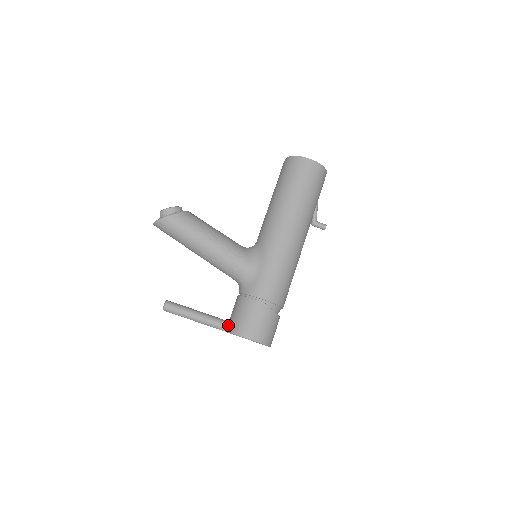
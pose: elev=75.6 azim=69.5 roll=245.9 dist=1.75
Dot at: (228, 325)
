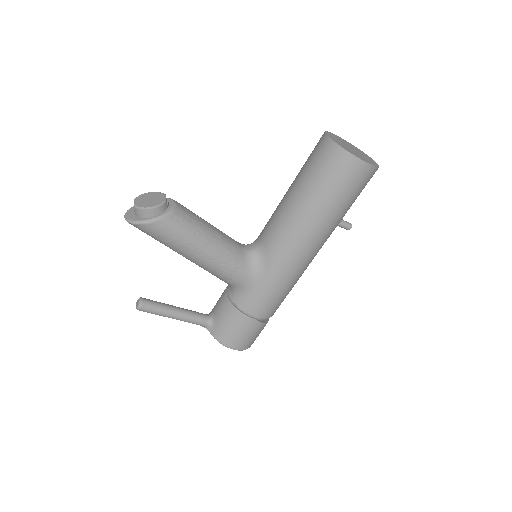
Dot at: (211, 326)
